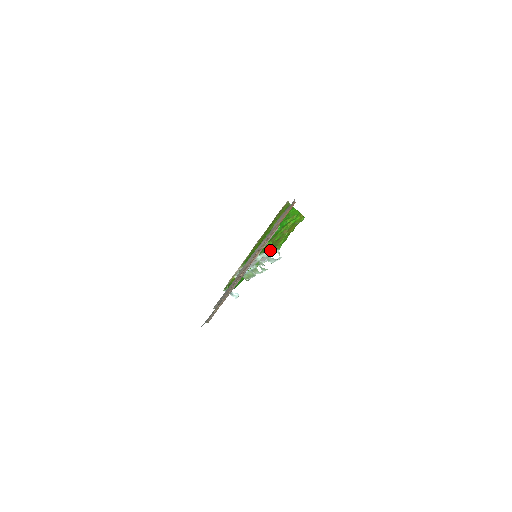
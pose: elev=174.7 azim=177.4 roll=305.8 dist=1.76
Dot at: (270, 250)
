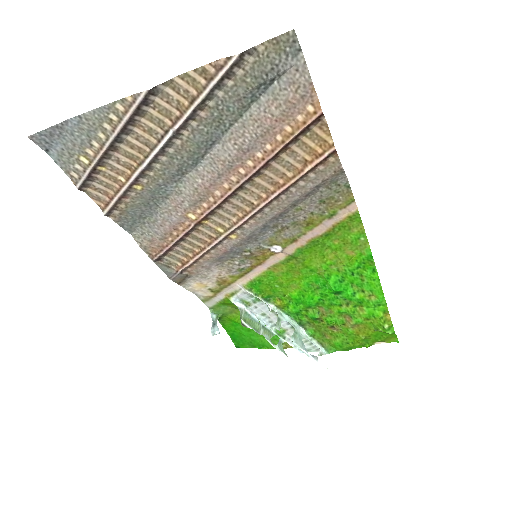
Dot at: (312, 334)
